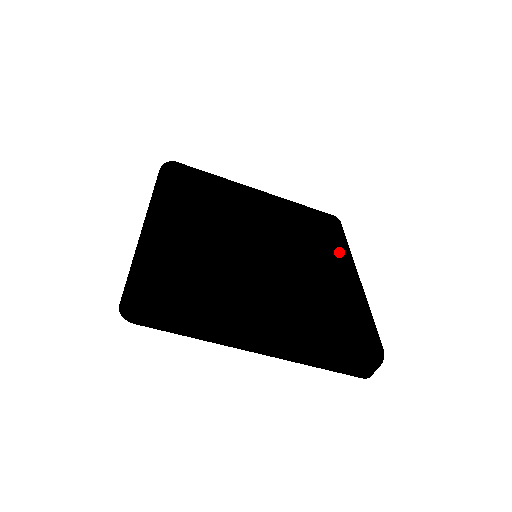
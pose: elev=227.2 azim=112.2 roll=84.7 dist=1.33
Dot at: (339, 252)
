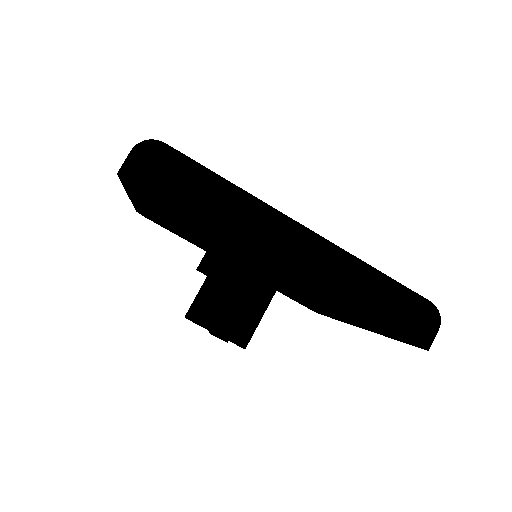
Dot at: occluded
